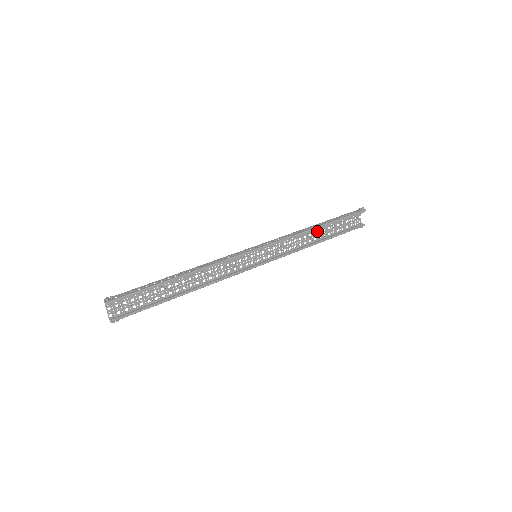
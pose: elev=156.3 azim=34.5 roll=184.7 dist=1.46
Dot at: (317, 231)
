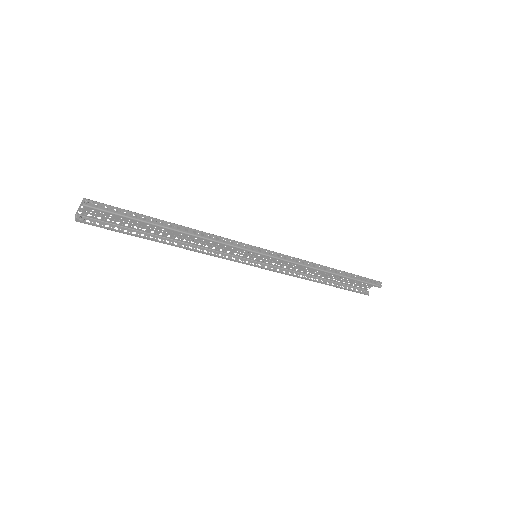
Dot at: occluded
